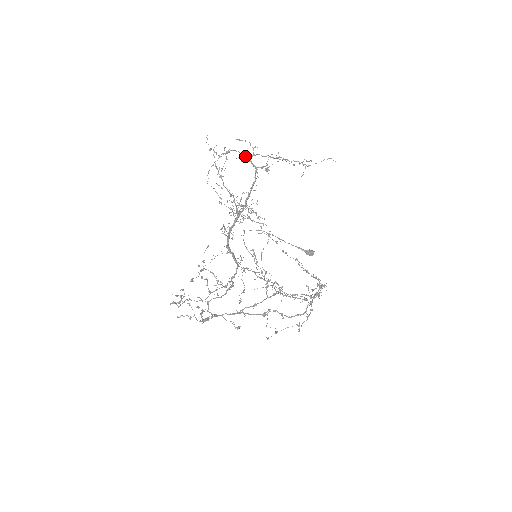
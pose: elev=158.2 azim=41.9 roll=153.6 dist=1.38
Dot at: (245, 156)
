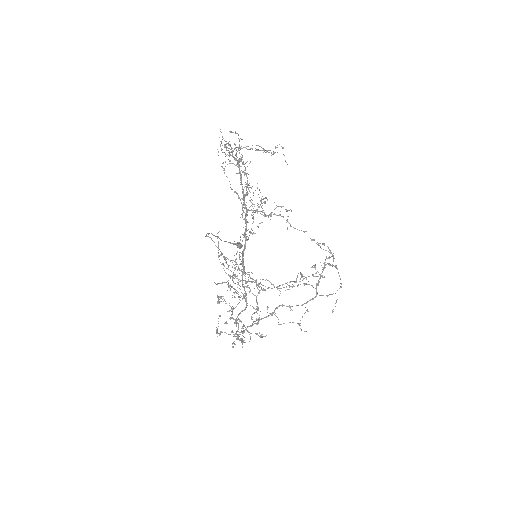
Dot at: (232, 150)
